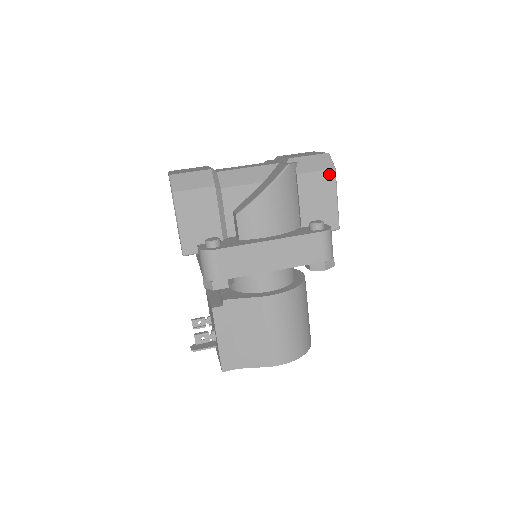
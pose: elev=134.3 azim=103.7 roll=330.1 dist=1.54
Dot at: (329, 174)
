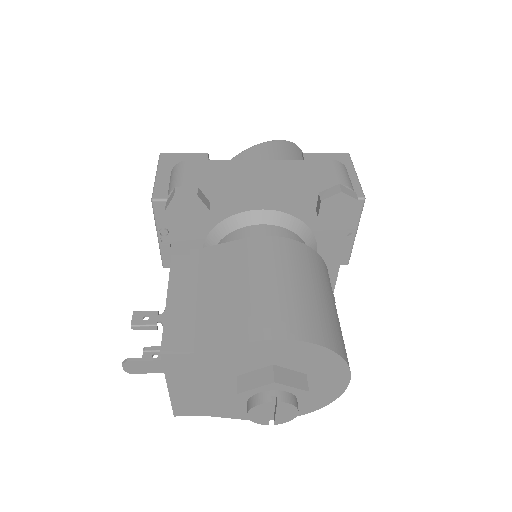
Dot at: (342, 156)
